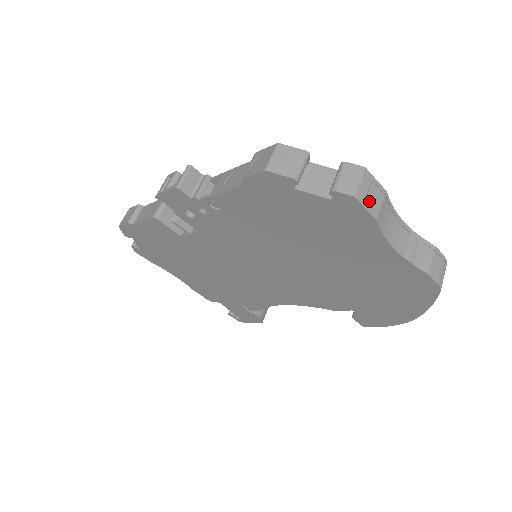
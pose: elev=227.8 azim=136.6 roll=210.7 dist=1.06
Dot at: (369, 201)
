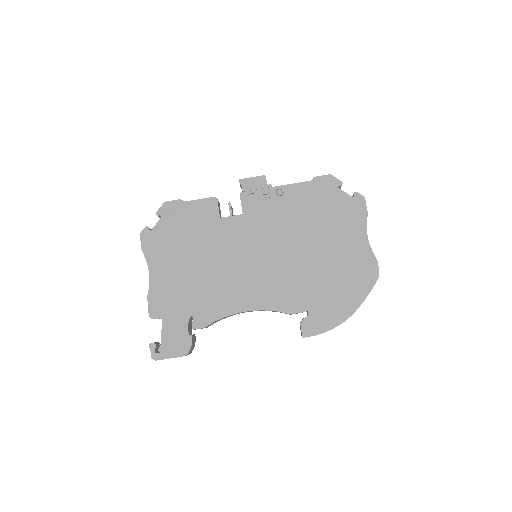
Dot at: (365, 207)
